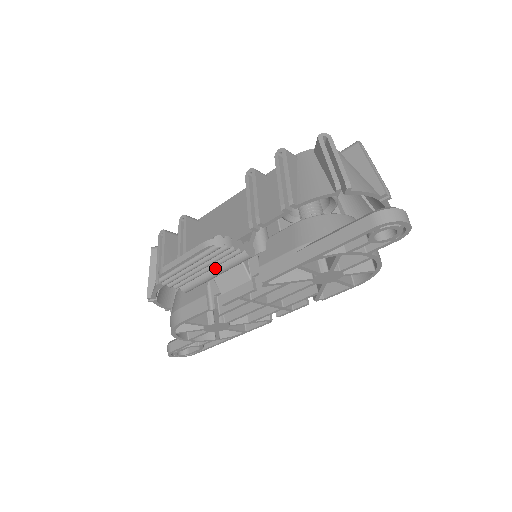
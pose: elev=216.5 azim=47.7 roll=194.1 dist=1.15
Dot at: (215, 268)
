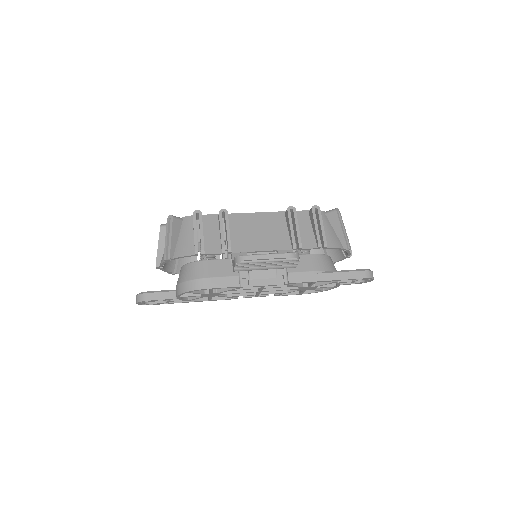
Dot at: (270, 266)
